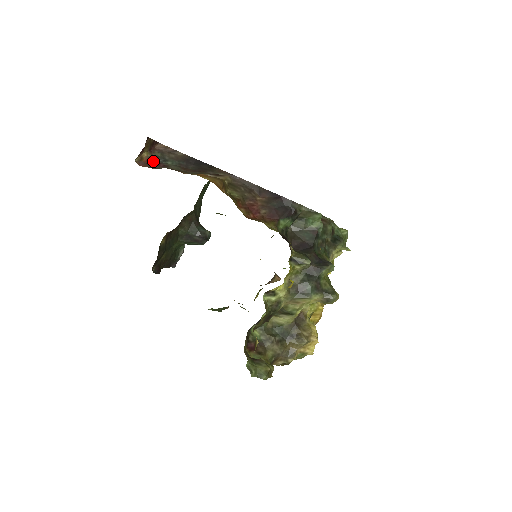
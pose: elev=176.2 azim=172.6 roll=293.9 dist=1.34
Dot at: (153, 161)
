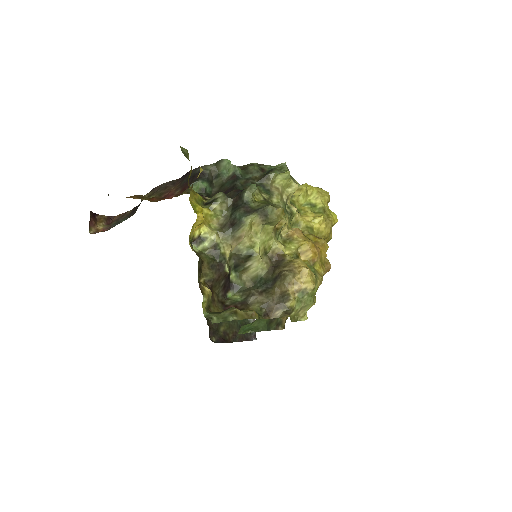
Dot at: (110, 228)
